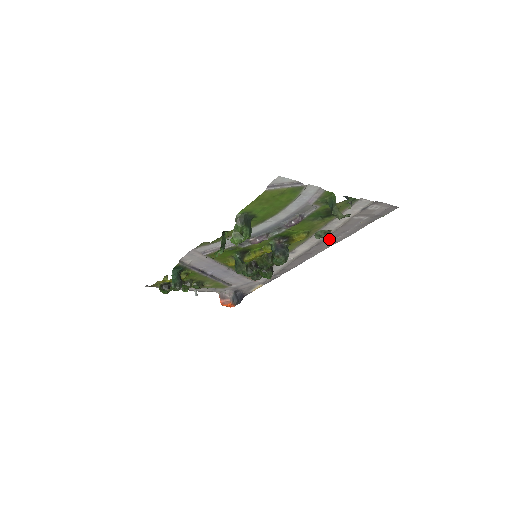
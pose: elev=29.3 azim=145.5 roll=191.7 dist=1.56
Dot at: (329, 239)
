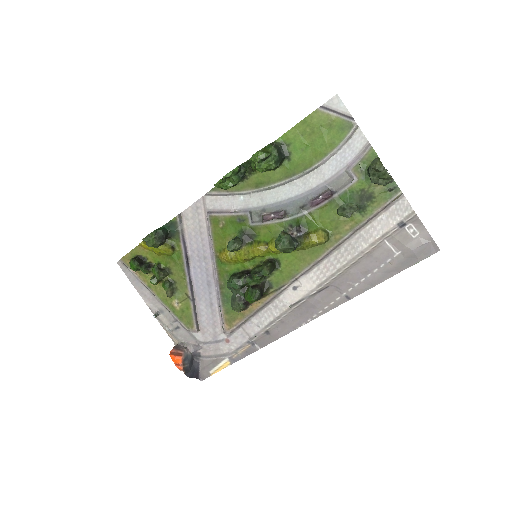
Dot at: (344, 282)
